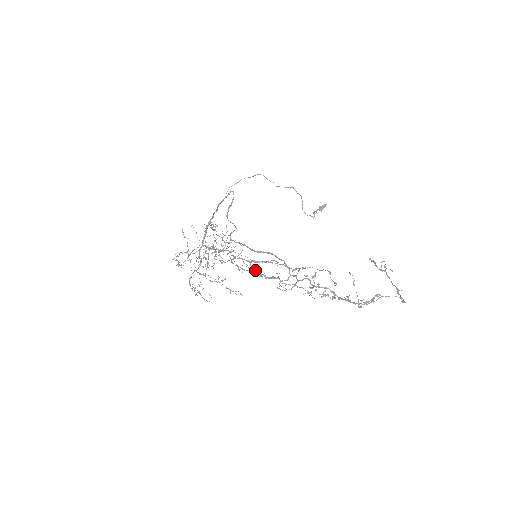
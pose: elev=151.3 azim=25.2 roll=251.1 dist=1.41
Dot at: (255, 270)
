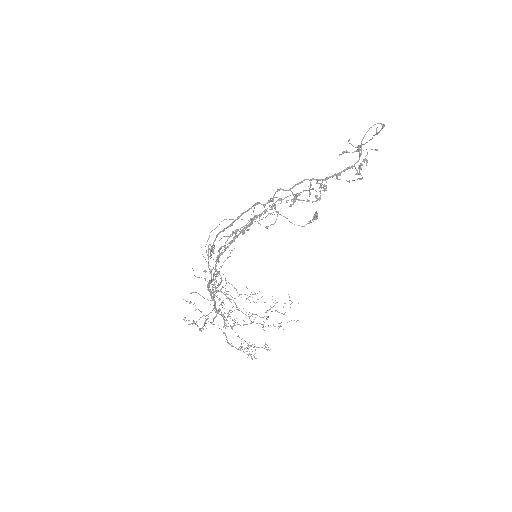
Dot at: (232, 232)
